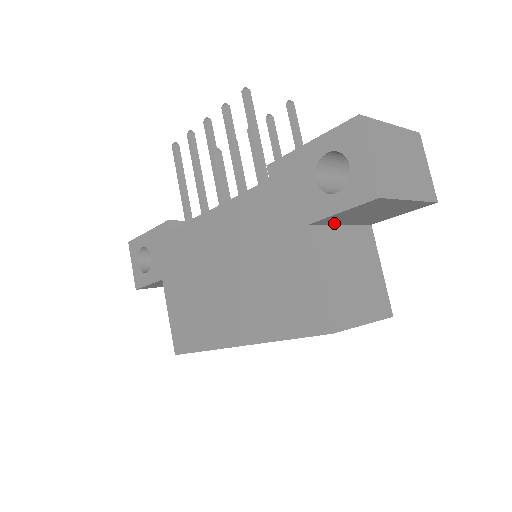
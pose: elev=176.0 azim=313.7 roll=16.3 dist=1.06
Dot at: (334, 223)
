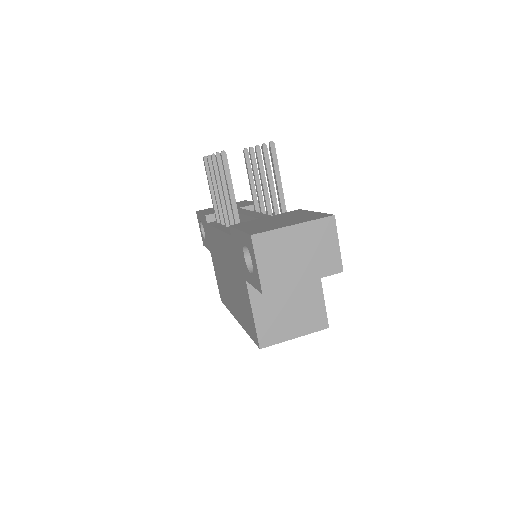
Dot at: occluded
